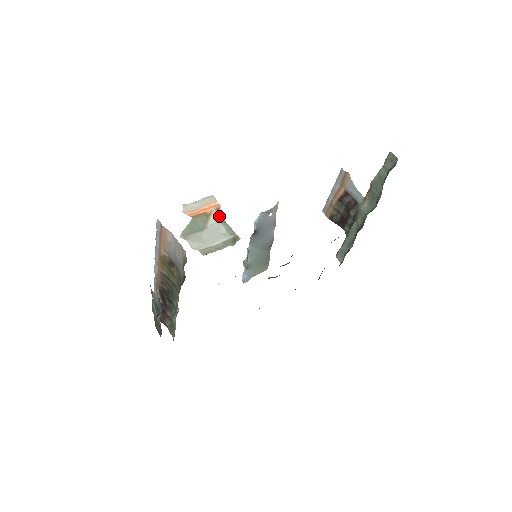
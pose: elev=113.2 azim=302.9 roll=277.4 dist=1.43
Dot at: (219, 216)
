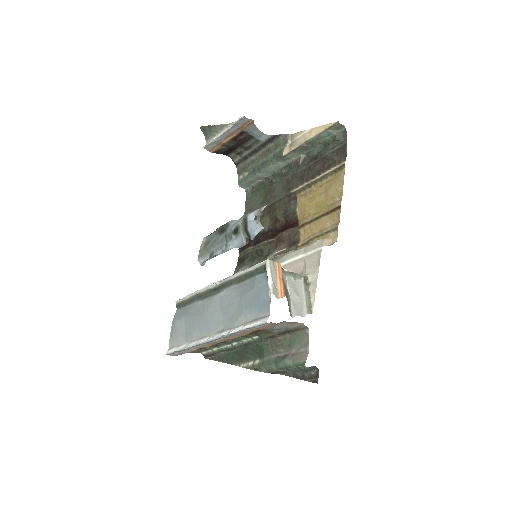
Dot at: (285, 272)
